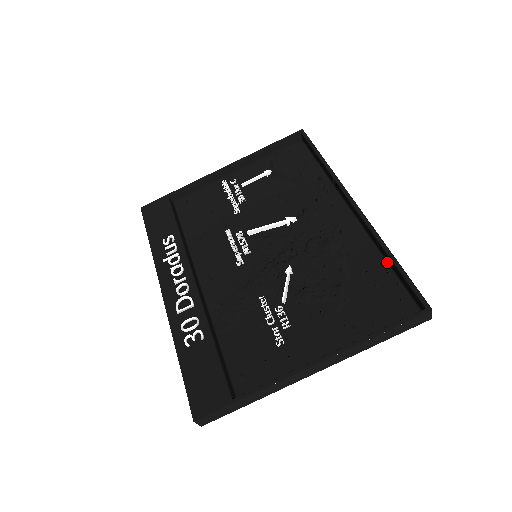
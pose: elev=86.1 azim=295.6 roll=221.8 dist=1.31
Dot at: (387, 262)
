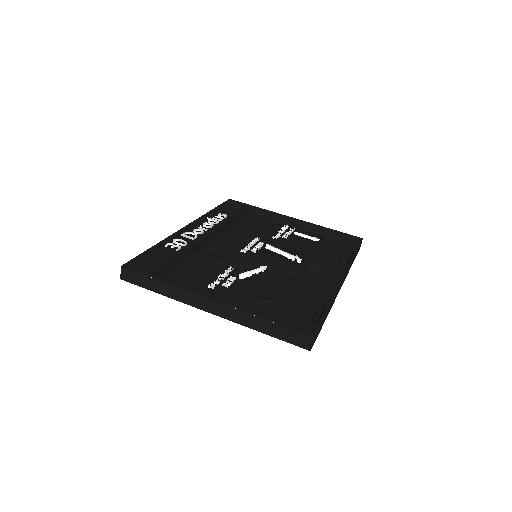
Dot at: occluded
